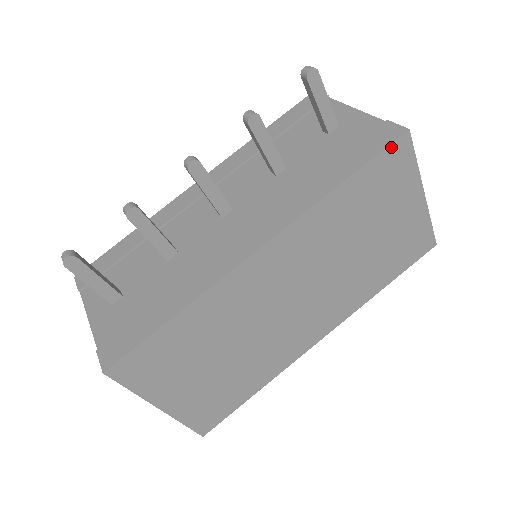
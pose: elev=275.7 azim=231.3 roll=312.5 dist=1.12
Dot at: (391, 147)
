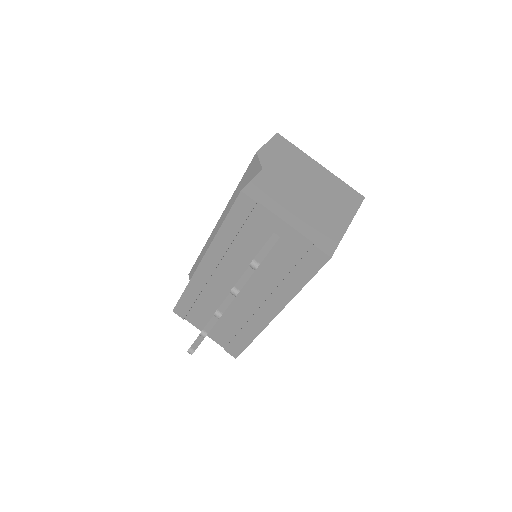
Dot at: (323, 265)
